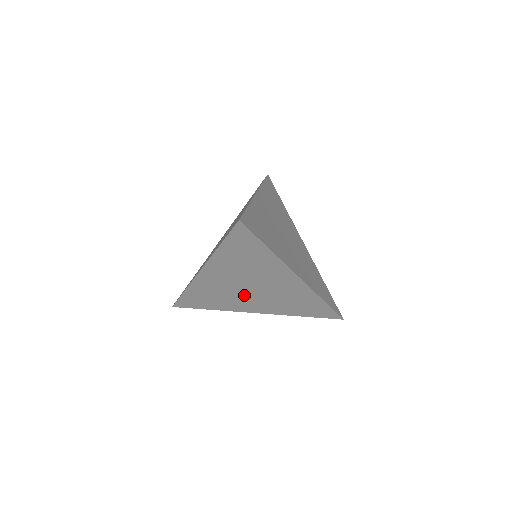
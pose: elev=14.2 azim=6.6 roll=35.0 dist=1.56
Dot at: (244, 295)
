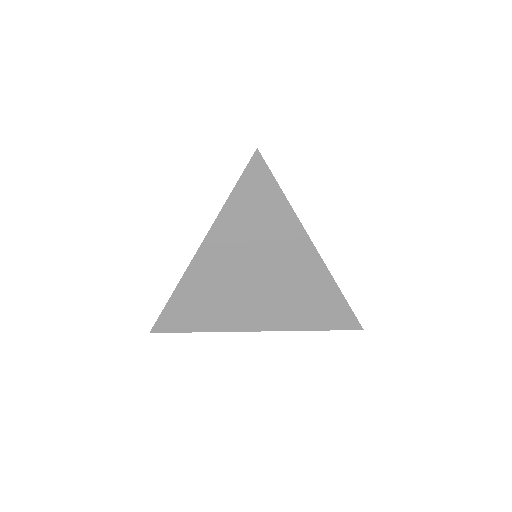
Dot at: (246, 295)
